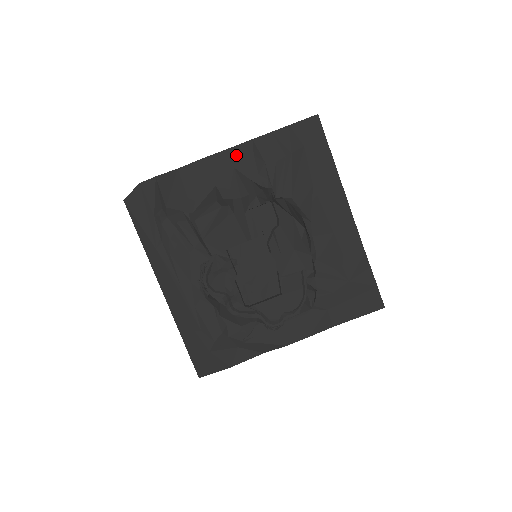
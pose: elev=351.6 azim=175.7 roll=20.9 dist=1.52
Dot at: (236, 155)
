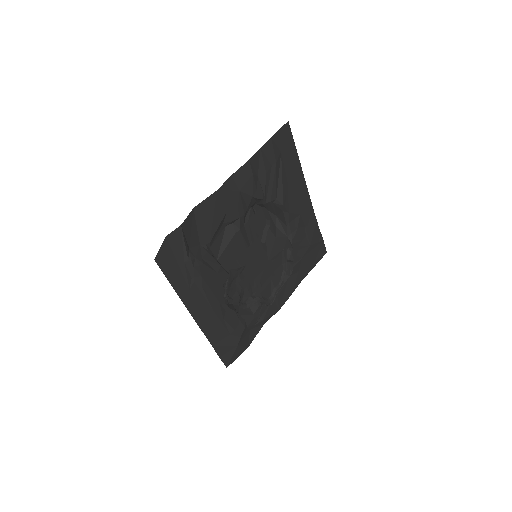
Dot at: (239, 179)
